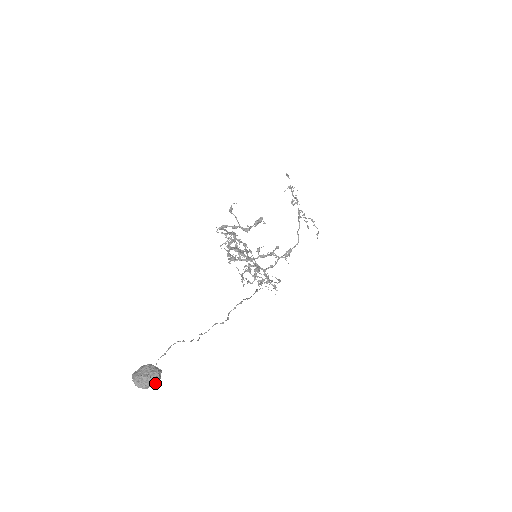
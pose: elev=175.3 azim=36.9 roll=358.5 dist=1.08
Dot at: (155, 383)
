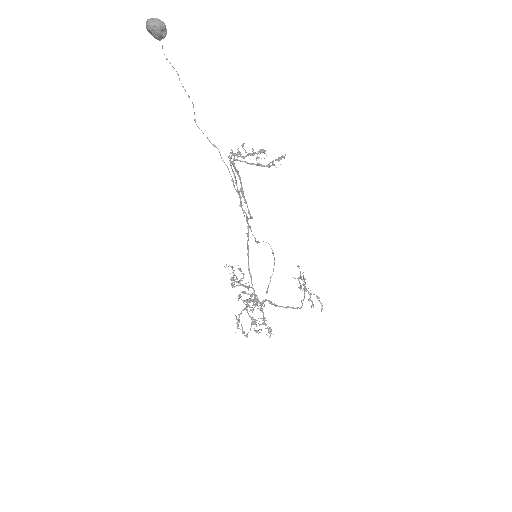
Dot at: (161, 24)
